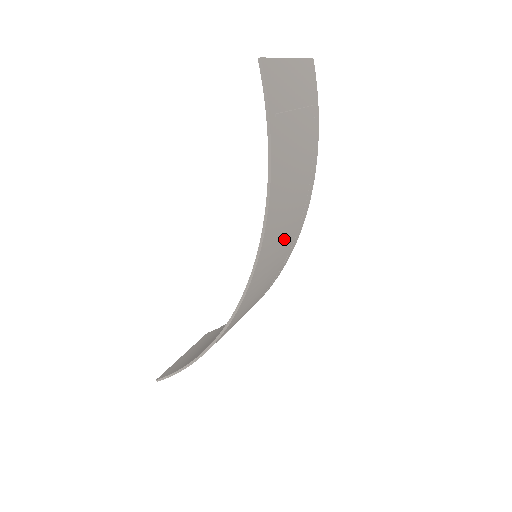
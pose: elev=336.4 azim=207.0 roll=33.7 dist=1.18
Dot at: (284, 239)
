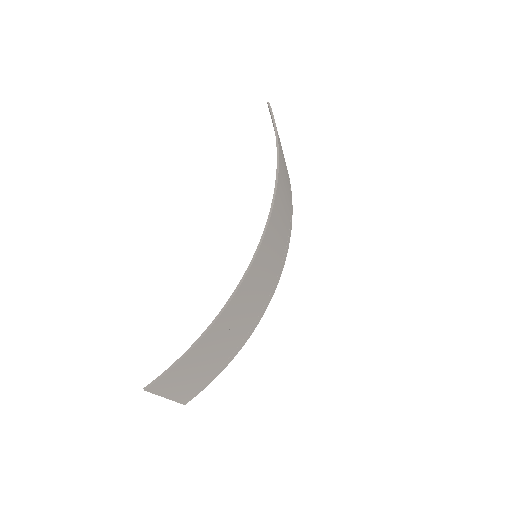
Dot at: (280, 238)
